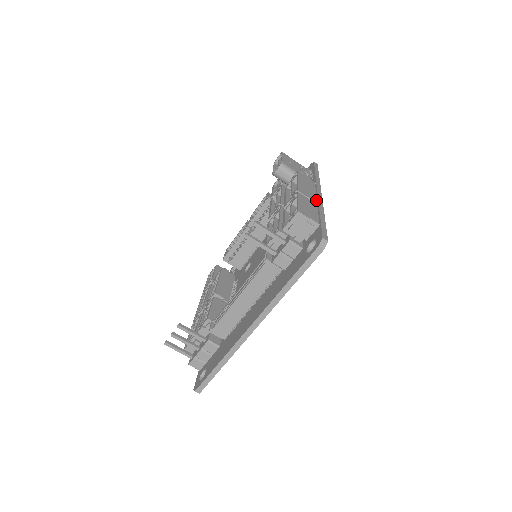
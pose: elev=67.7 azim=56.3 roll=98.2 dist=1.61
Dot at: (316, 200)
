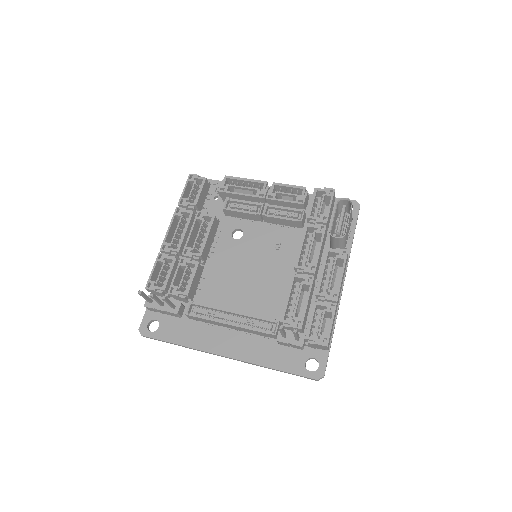
Dot at: (339, 302)
